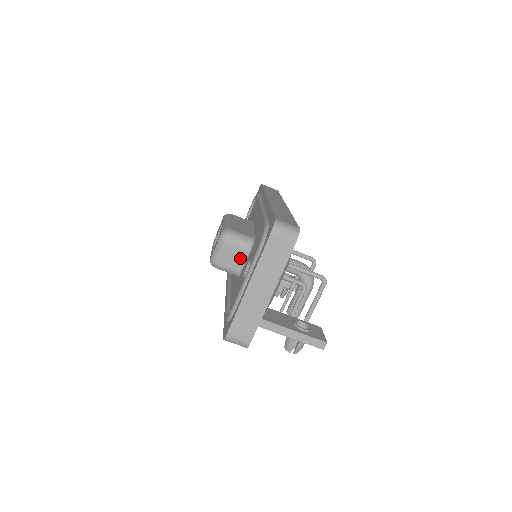
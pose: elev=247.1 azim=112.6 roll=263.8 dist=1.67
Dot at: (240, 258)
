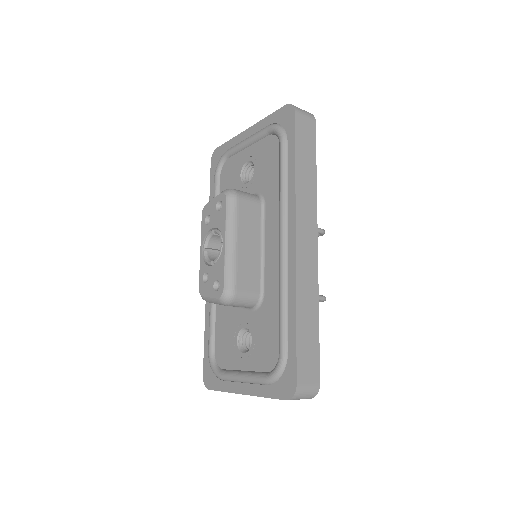
Dot at: occluded
